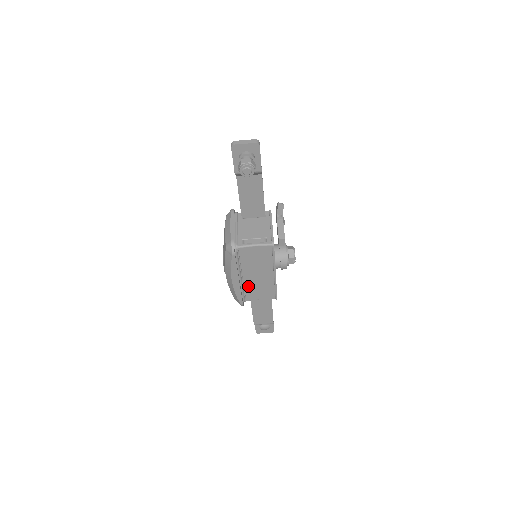
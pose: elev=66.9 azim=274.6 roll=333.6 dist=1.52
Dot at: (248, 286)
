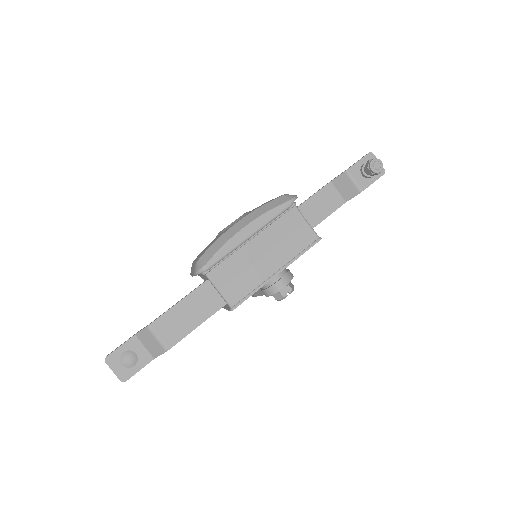
Dot at: (237, 257)
